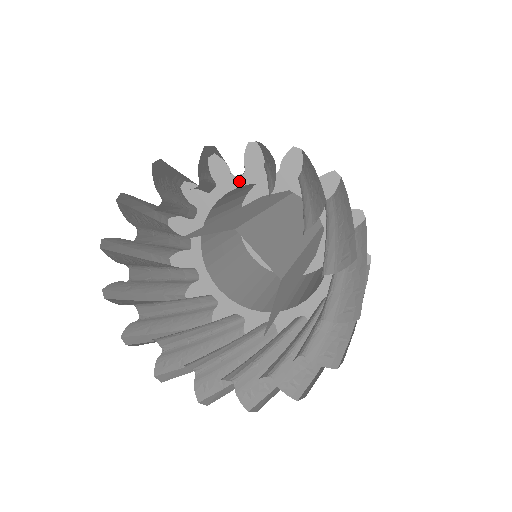
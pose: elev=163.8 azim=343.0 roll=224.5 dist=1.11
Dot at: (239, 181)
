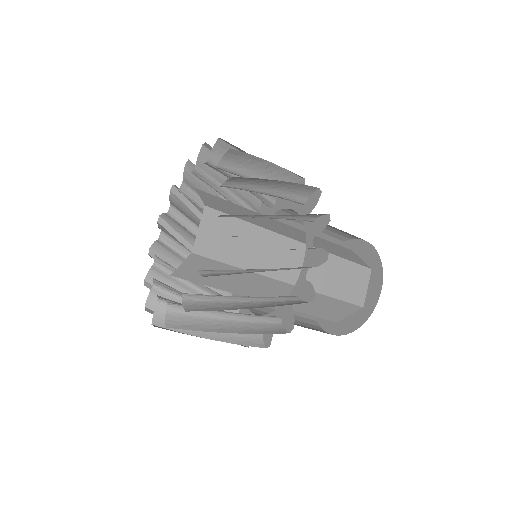
Dot at: occluded
